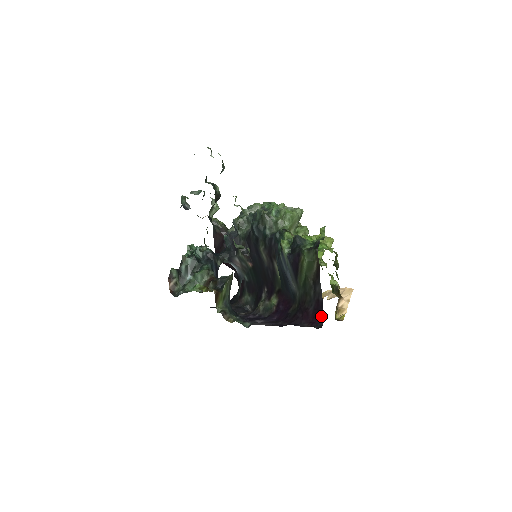
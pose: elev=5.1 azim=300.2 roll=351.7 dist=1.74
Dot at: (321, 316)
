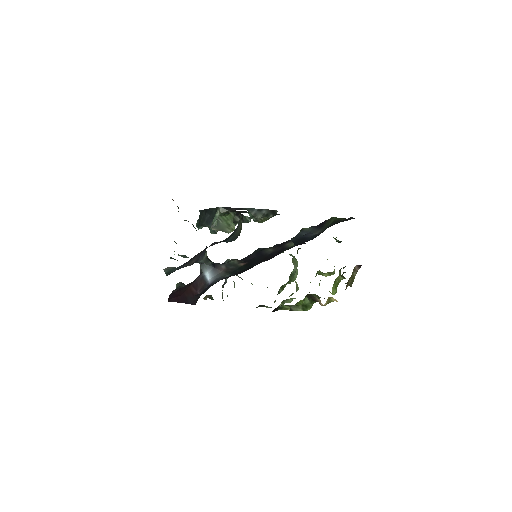
Dot at: occluded
